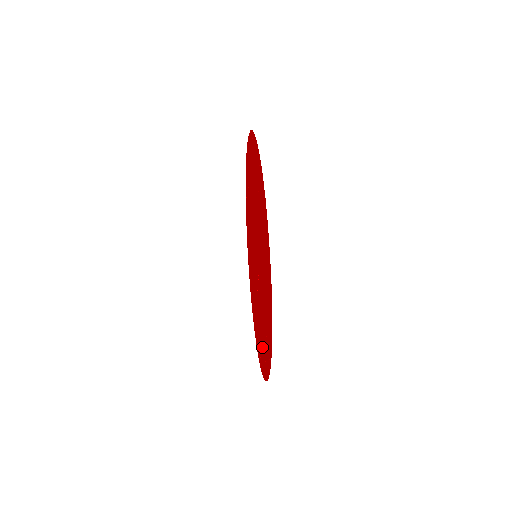
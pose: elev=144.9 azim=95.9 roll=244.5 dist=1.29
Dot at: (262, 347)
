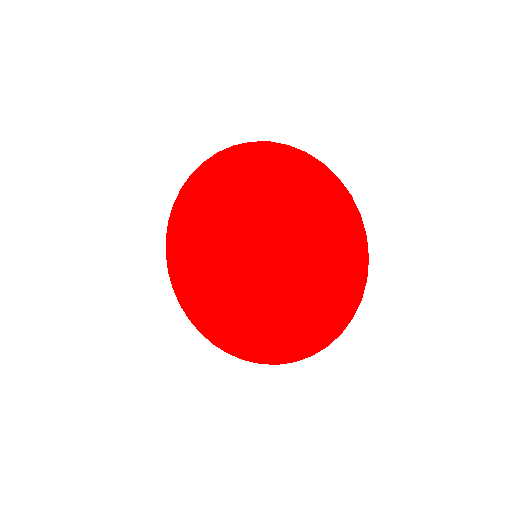
Dot at: (336, 261)
